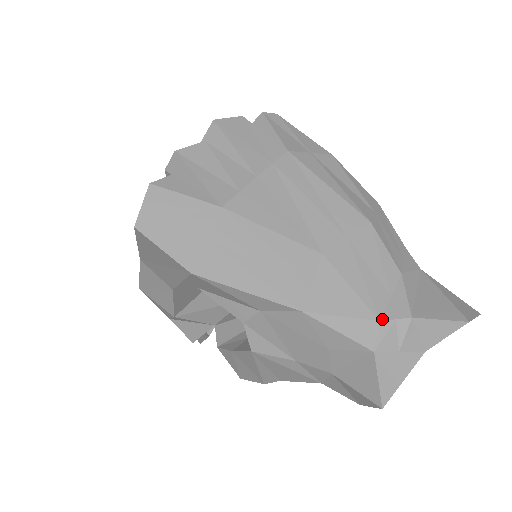
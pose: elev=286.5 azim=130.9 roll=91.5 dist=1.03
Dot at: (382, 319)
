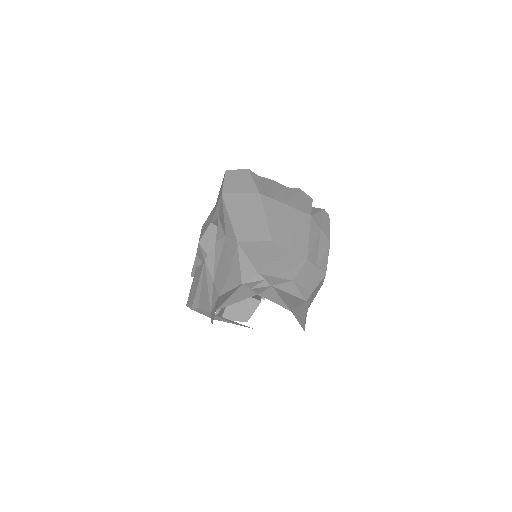
Dot at: (260, 274)
